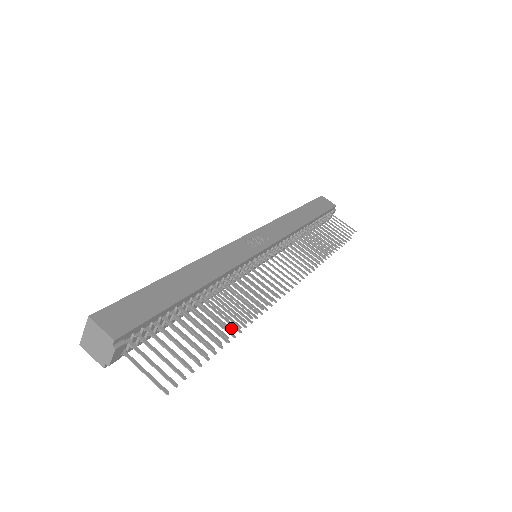
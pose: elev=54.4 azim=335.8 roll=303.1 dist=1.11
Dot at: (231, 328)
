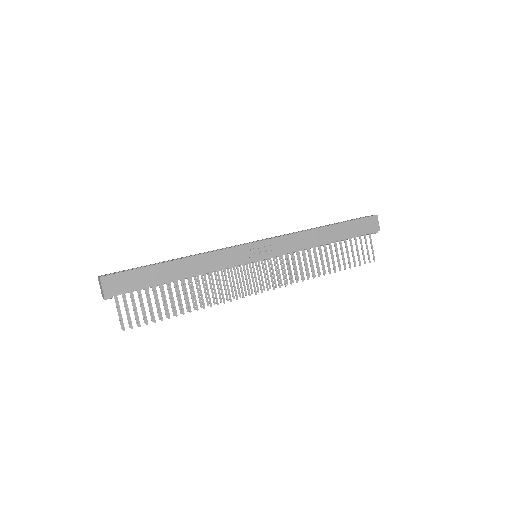
Dot at: occluded
